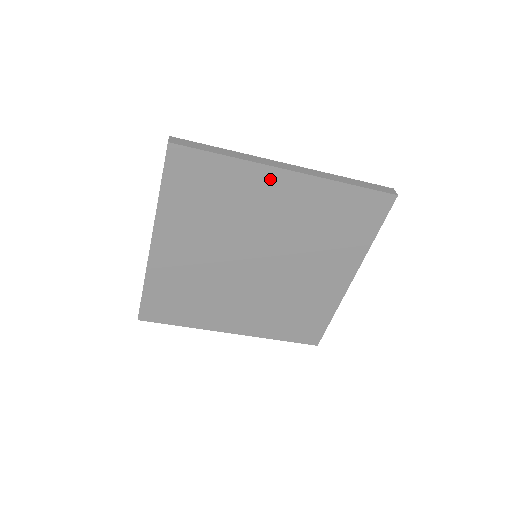
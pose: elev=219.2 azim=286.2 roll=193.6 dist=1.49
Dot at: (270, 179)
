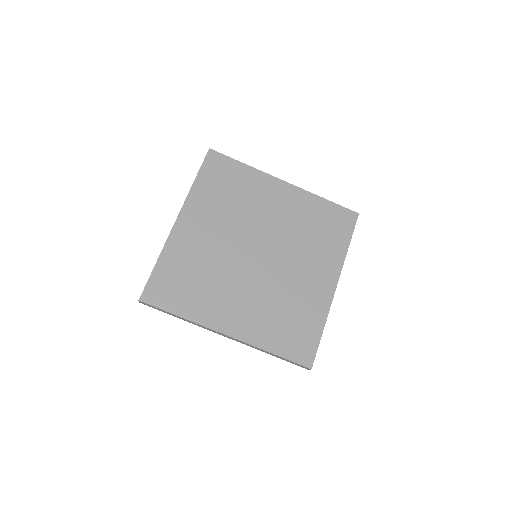
Dot at: (272, 185)
